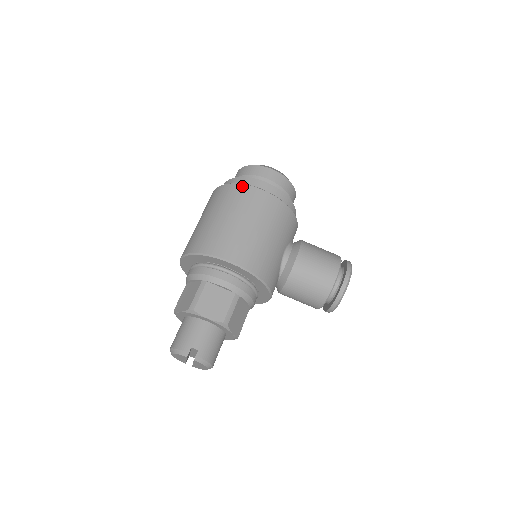
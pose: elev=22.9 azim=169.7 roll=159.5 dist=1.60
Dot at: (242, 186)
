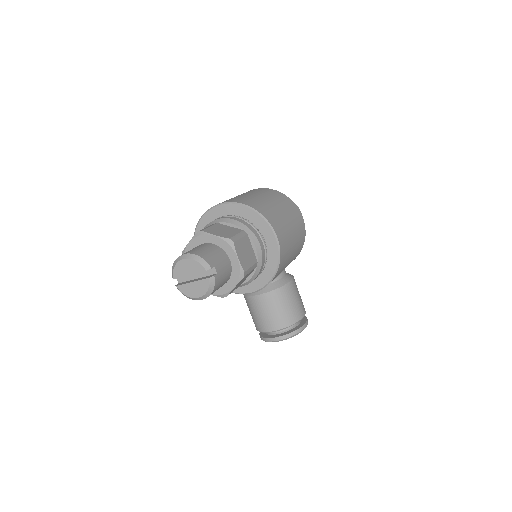
Dot at: (294, 203)
